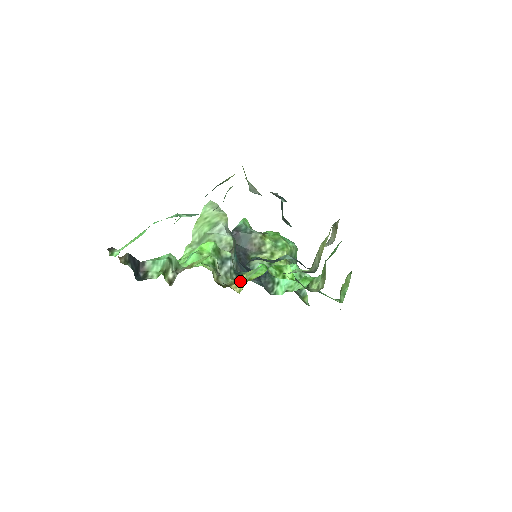
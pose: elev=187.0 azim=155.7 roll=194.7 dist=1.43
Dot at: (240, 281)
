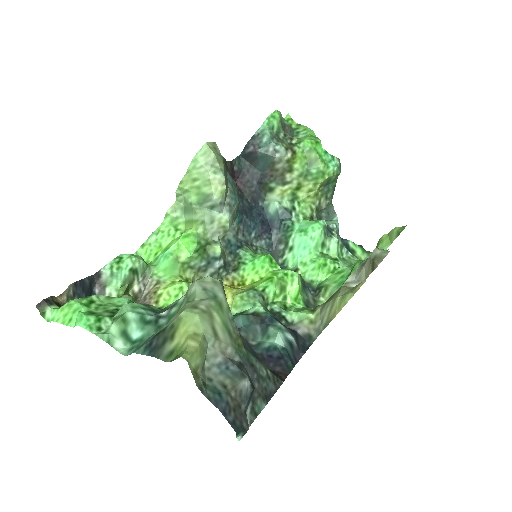
Dot at: occluded
